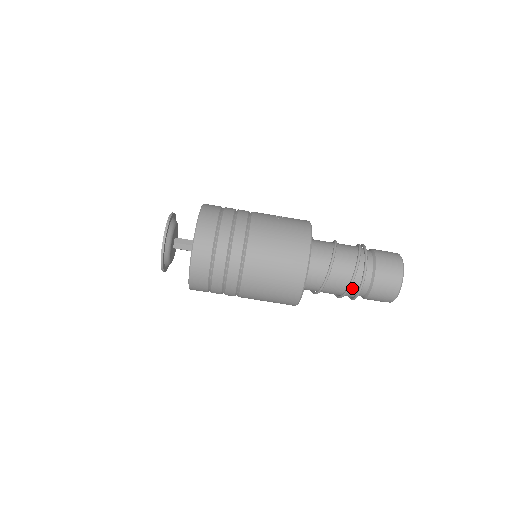
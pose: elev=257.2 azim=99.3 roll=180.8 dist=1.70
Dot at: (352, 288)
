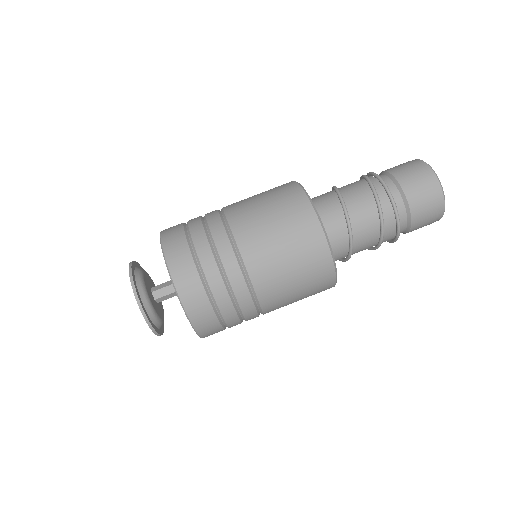
Dot at: (385, 214)
